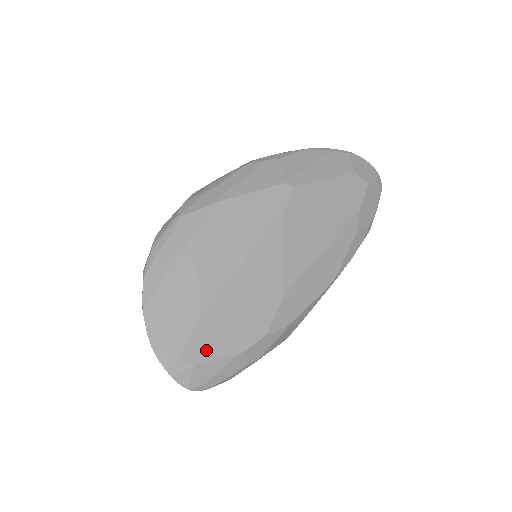
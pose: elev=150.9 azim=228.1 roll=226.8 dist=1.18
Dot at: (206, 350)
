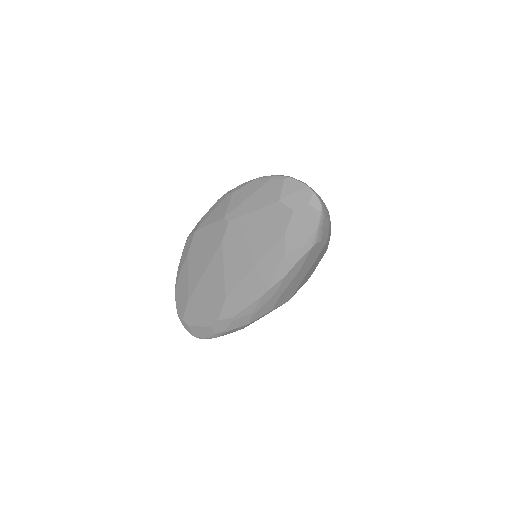
Dot at: (193, 319)
